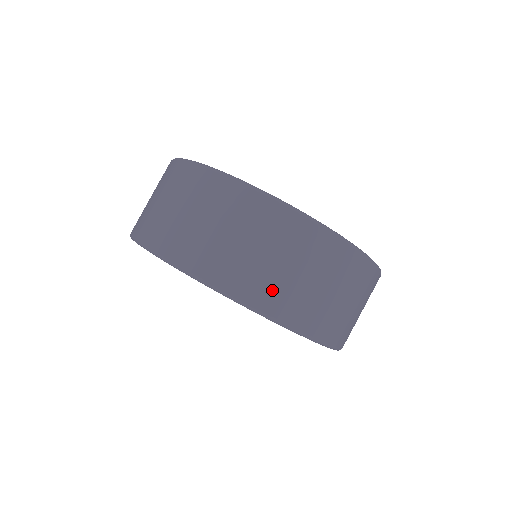
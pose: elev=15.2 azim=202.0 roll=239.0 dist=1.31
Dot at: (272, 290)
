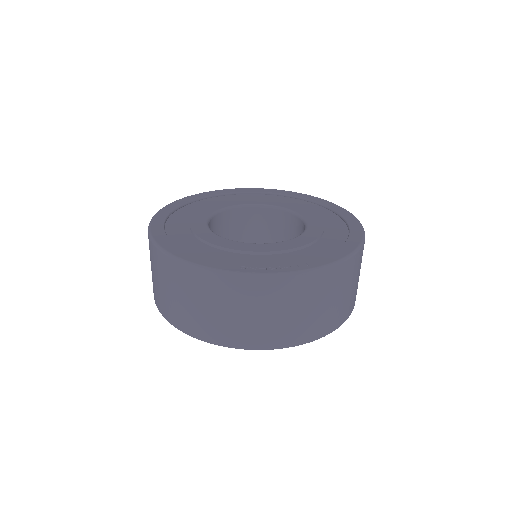
Dot at: (176, 313)
